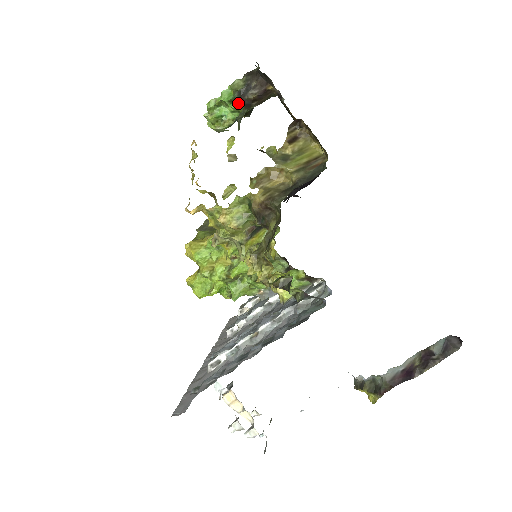
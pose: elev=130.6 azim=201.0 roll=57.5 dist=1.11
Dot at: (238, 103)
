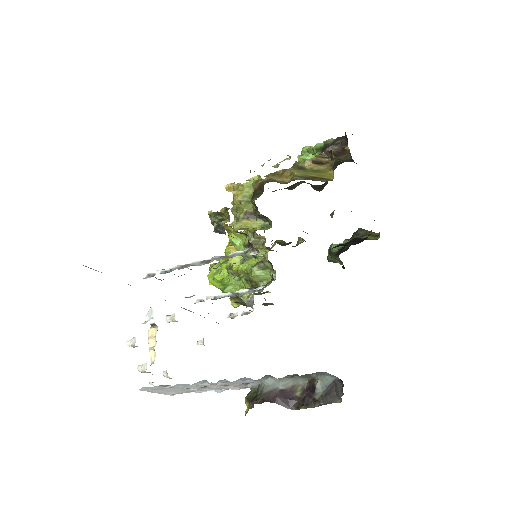
Dot at: (321, 152)
